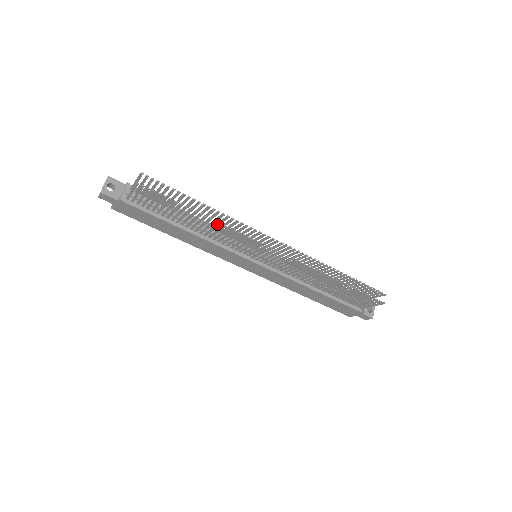
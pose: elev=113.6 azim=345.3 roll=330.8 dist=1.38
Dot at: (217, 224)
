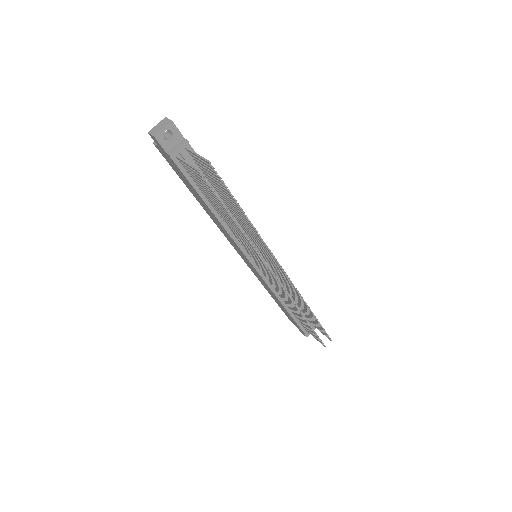
Dot at: (245, 237)
